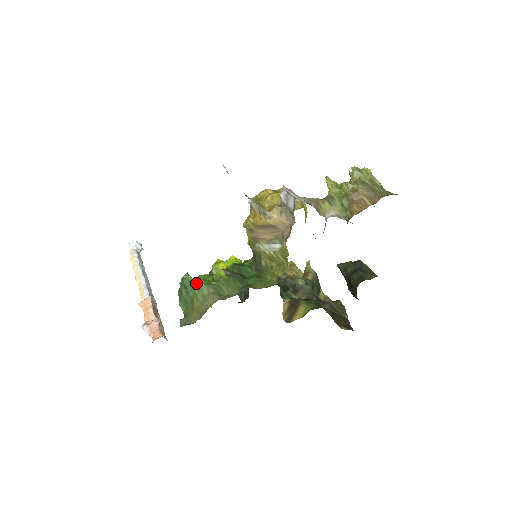
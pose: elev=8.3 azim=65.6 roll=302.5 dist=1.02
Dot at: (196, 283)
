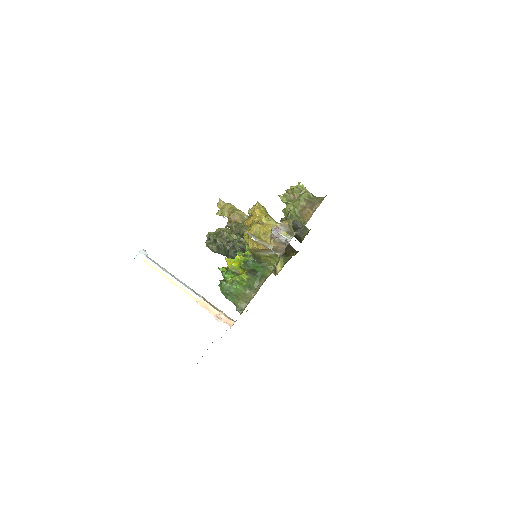
Dot at: (237, 289)
